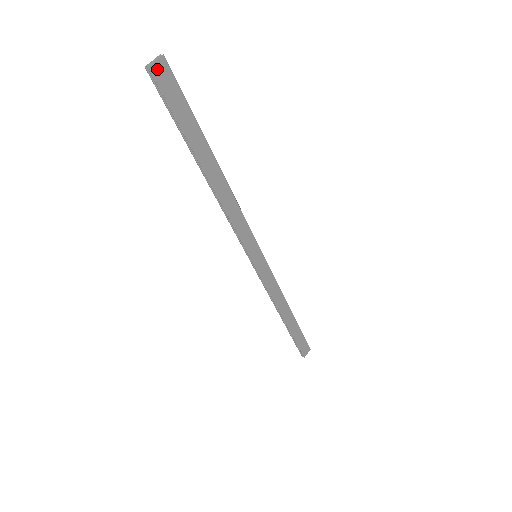
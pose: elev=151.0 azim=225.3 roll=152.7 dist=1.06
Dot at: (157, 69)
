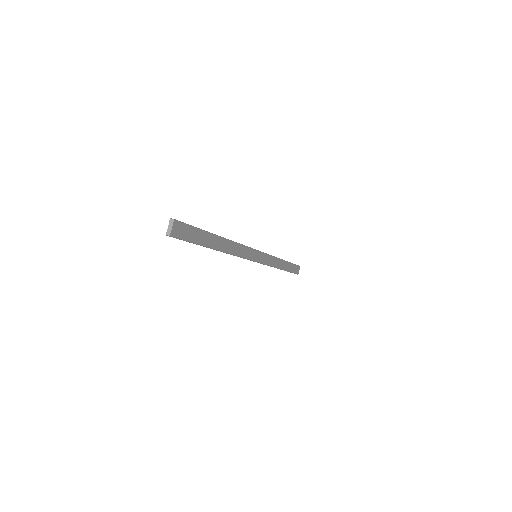
Dot at: (174, 231)
